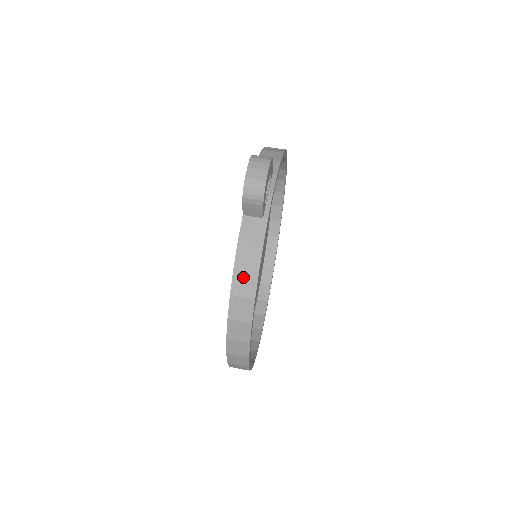
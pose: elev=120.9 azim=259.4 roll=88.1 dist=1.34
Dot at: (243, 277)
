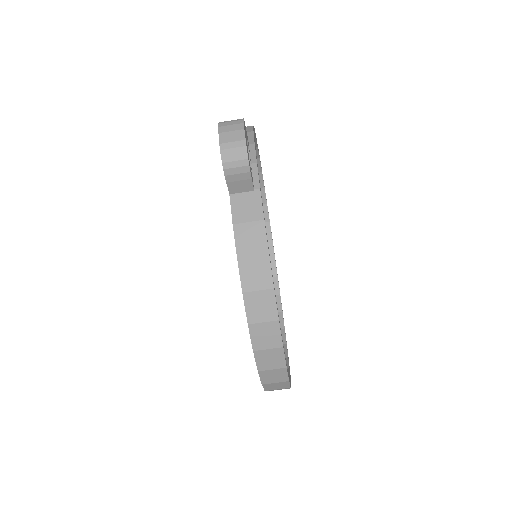
Dot at: (252, 266)
